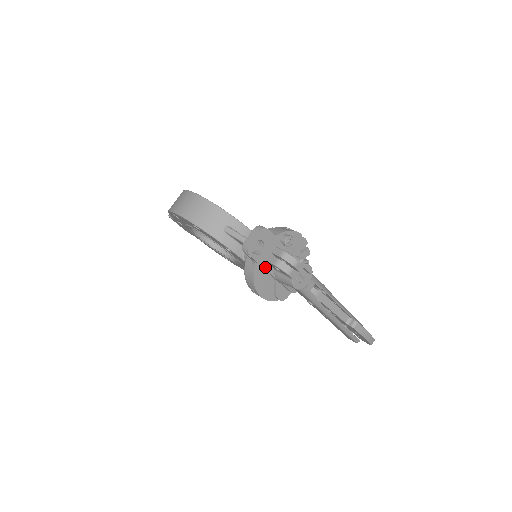
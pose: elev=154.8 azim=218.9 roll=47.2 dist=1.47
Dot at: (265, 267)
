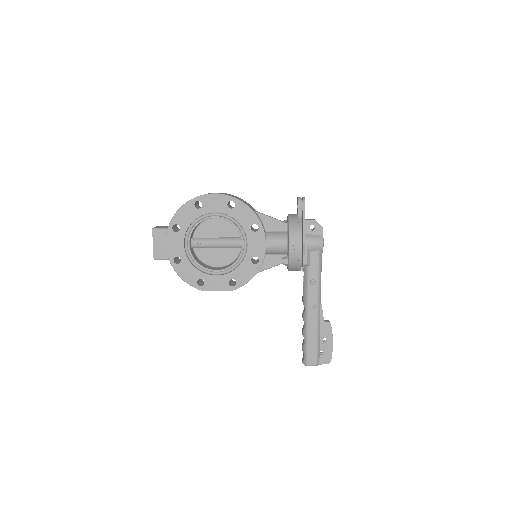
Dot at: (304, 224)
